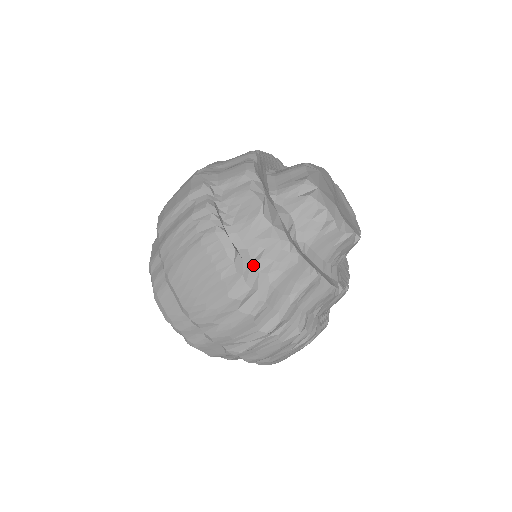
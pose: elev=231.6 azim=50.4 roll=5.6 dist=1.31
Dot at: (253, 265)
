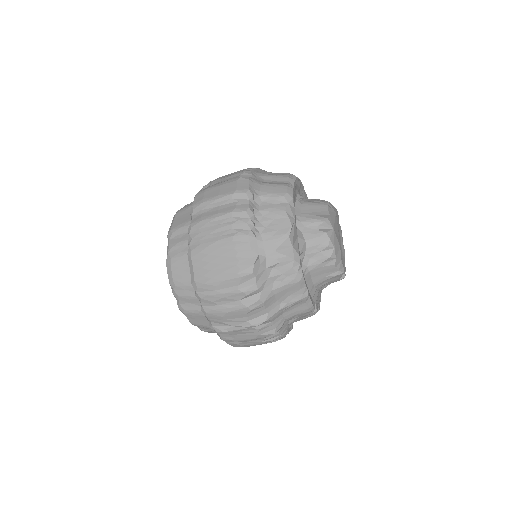
Dot at: (266, 271)
